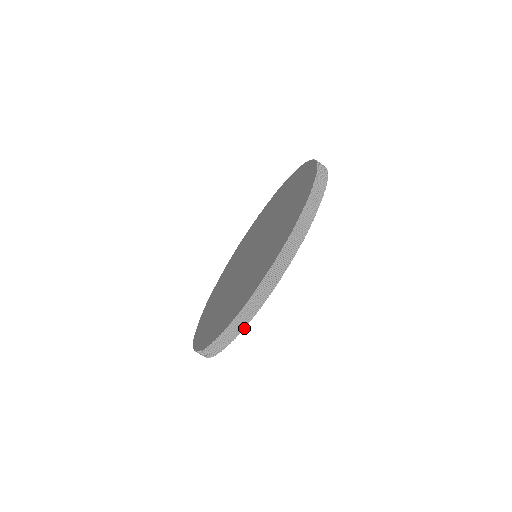
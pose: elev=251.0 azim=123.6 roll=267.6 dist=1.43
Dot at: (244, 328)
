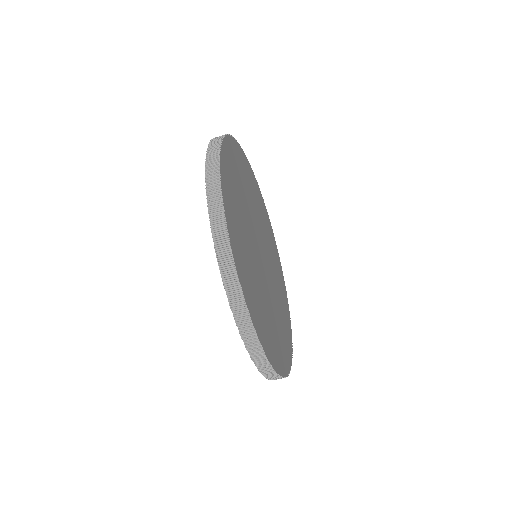
Dot at: (246, 305)
